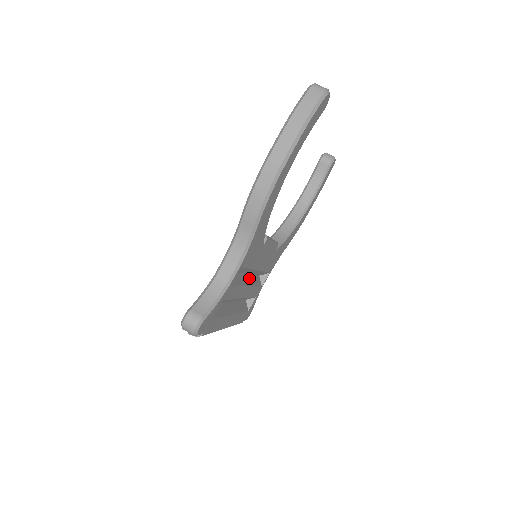
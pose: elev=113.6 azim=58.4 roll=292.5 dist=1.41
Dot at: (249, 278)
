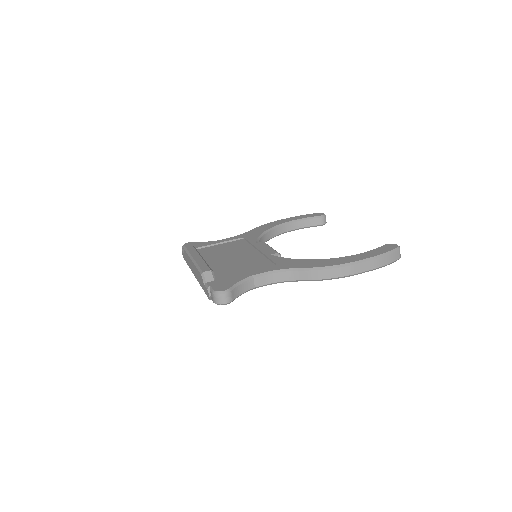
Dot at: occluded
